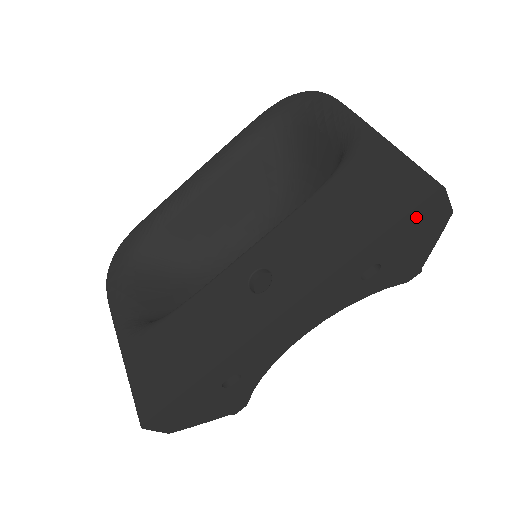
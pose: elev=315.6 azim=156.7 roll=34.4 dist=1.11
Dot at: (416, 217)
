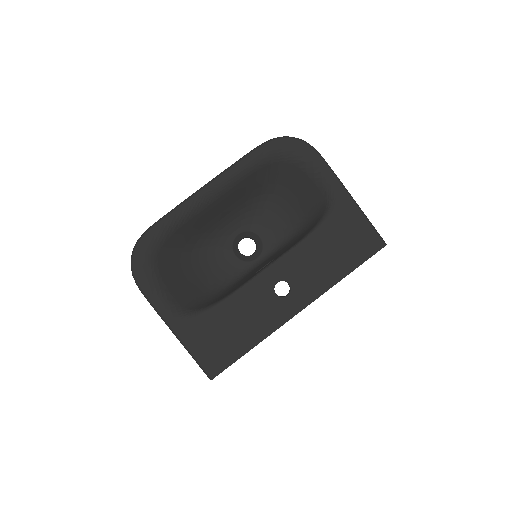
Dot at: occluded
